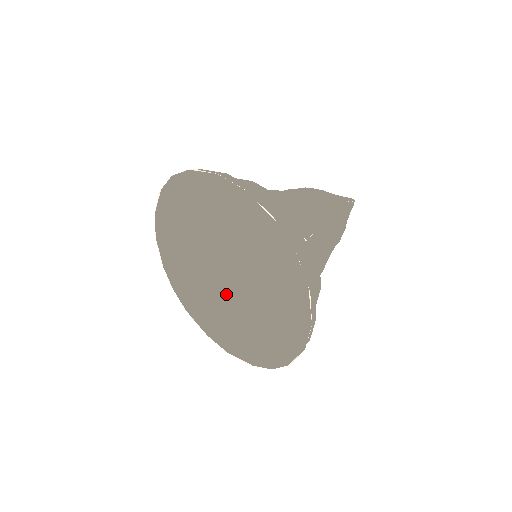
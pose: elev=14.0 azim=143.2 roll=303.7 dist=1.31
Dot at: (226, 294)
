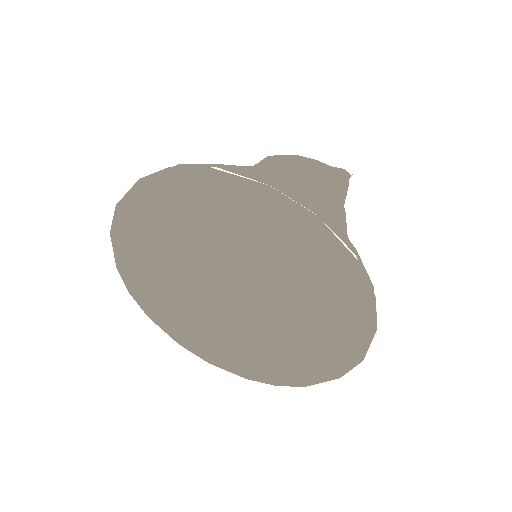
Dot at: (230, 313)
